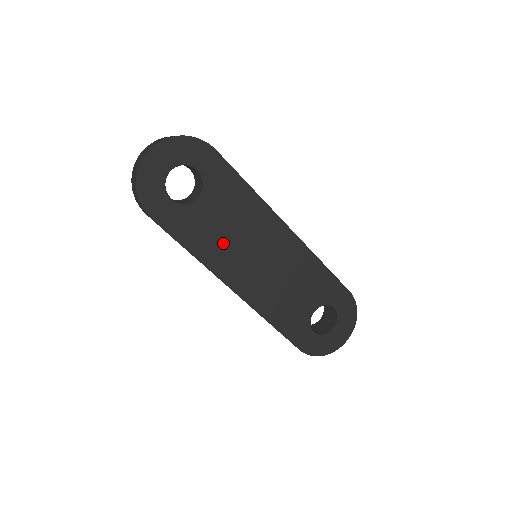
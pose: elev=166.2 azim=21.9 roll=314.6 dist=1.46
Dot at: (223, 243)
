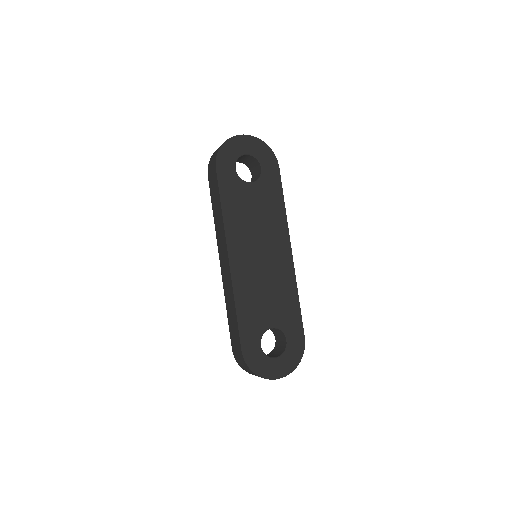
Dot at: (245, 221)
